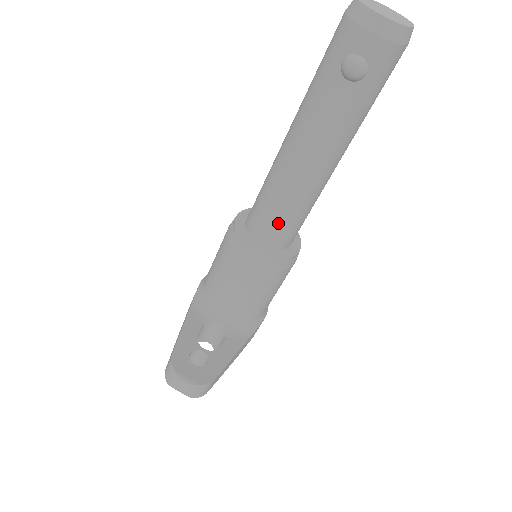
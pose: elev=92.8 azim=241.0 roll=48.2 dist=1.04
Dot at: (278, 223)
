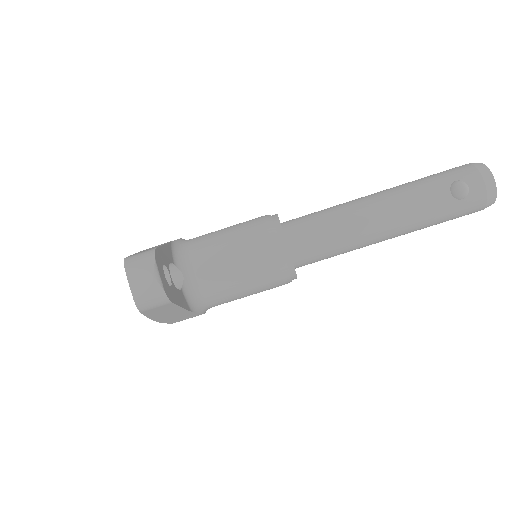
Dot at: (319, 239)
